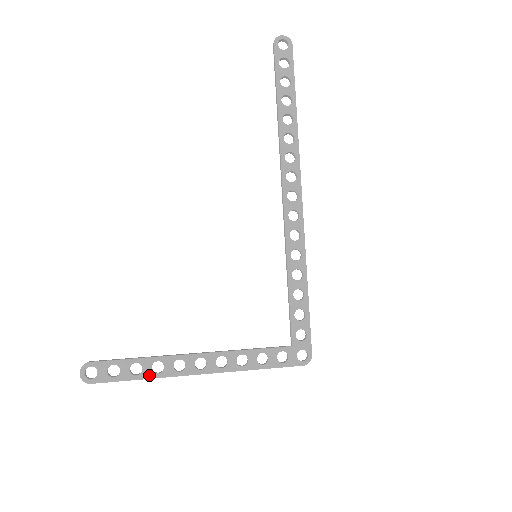
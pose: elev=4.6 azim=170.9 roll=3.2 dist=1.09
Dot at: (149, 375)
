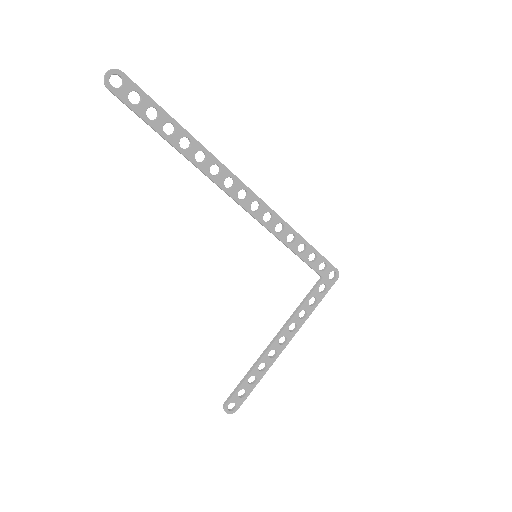
Dot at: (262, 375)
